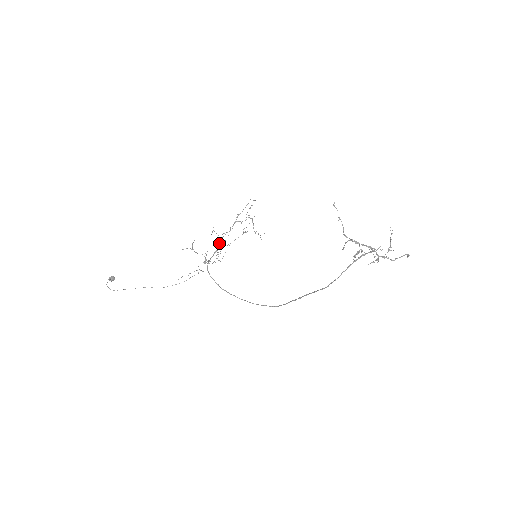
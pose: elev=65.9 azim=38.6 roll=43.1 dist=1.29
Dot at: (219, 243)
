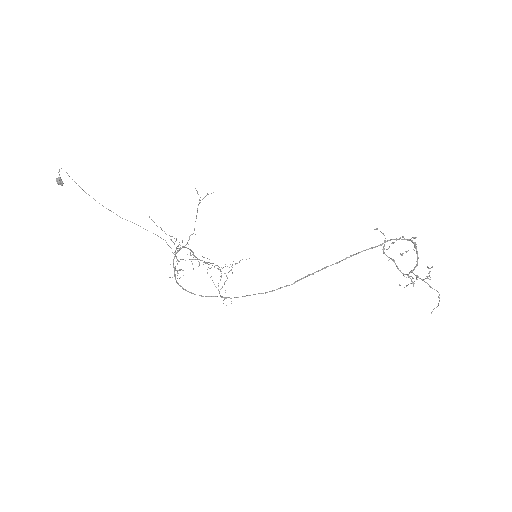
Dot at: occluded
